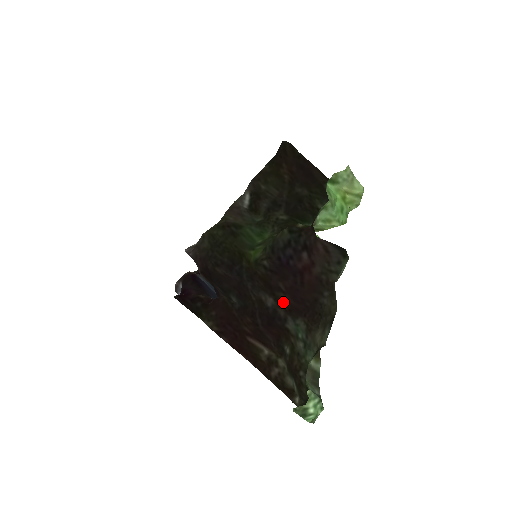
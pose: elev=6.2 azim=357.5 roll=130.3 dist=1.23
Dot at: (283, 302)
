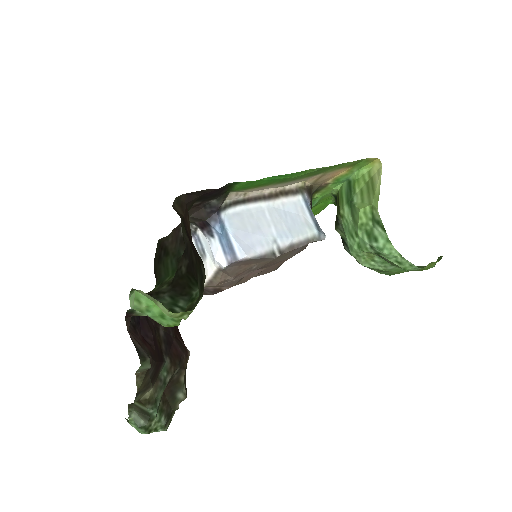
Dot at: (159, 342)
